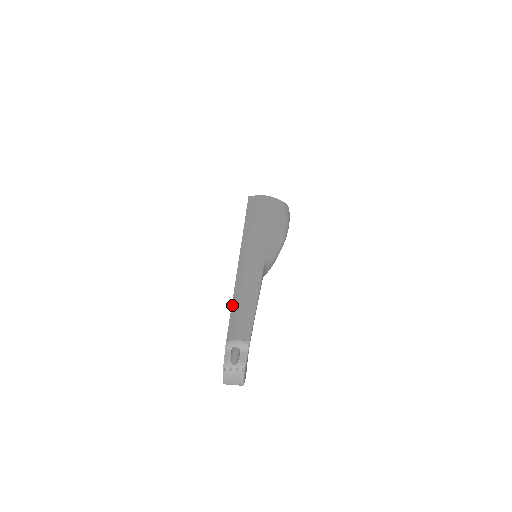
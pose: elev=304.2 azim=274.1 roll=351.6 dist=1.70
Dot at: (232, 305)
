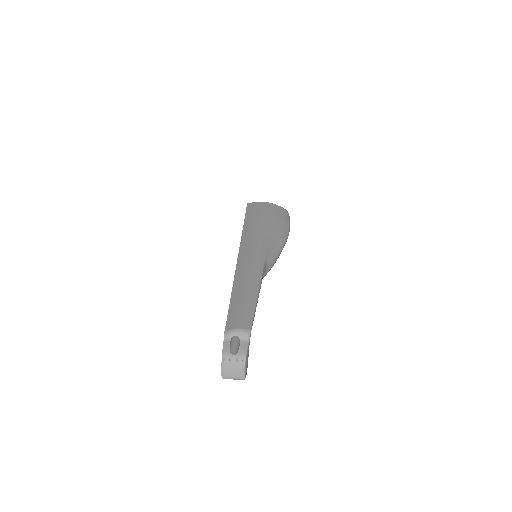
Dot at: (231, 297)
